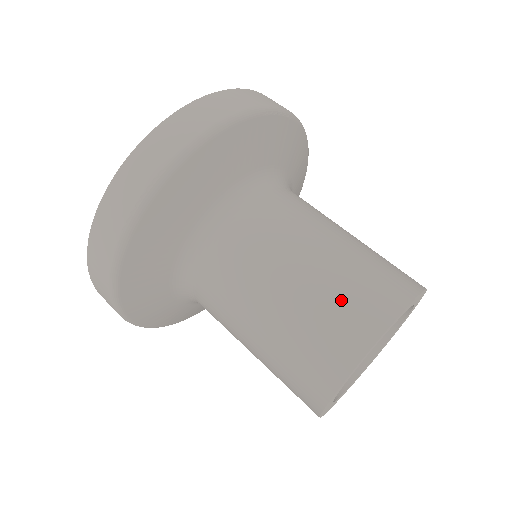
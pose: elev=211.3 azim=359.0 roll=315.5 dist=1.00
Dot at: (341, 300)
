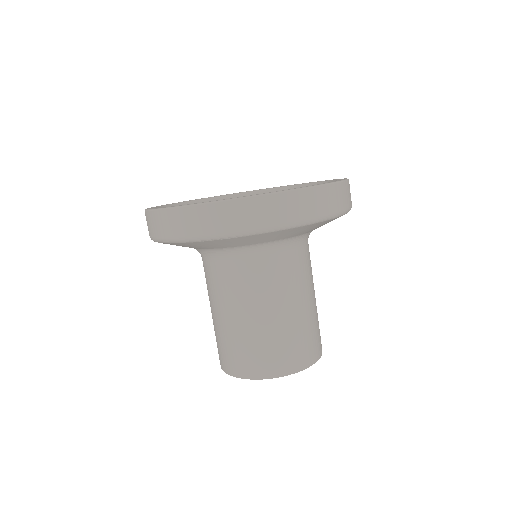
Dot at: (220, 345)
